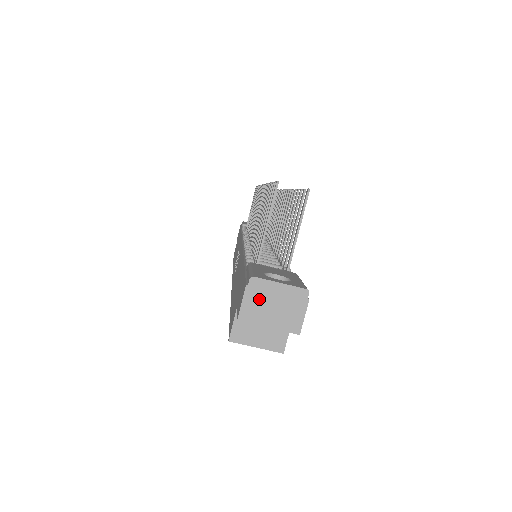
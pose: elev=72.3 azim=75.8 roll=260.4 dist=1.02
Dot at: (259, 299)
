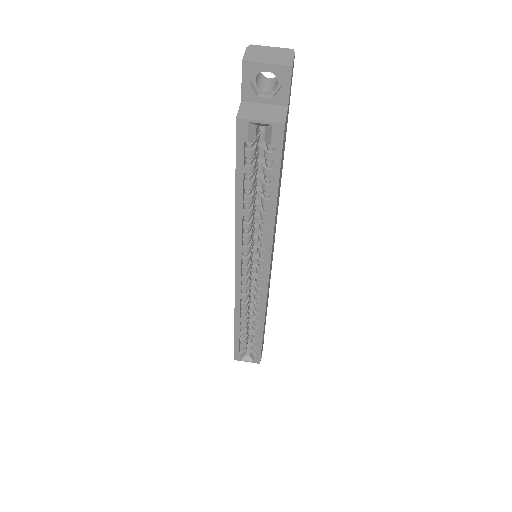
Dot at: (257, 52)
